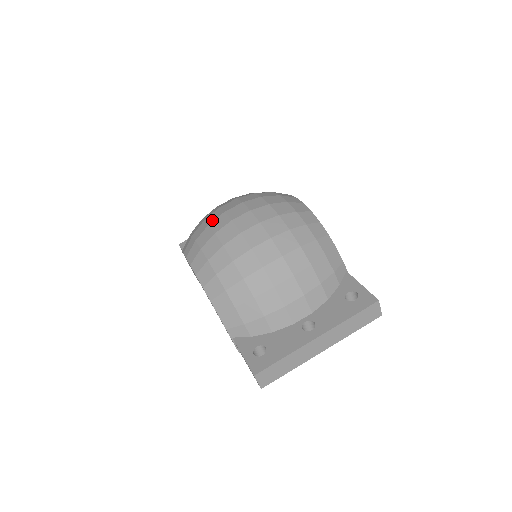
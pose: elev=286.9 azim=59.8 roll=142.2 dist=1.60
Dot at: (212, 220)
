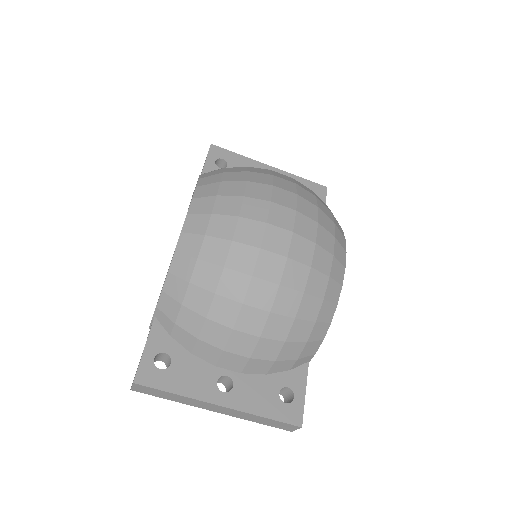
Dot at: (252, 195)
